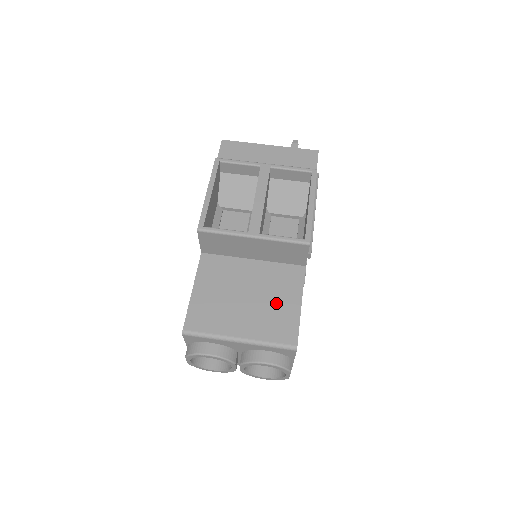
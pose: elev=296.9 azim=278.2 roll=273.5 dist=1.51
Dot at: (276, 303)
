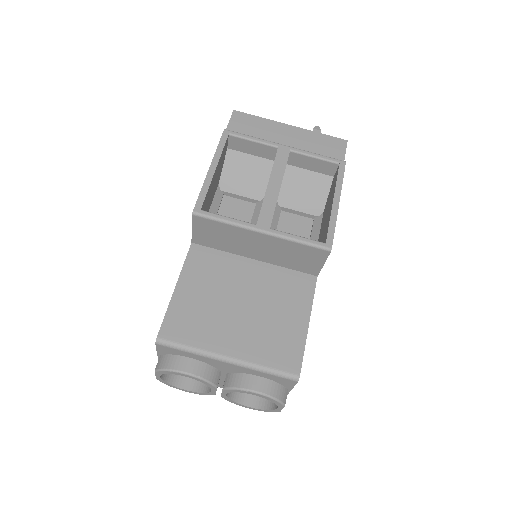
Dot at: (278, 318)
